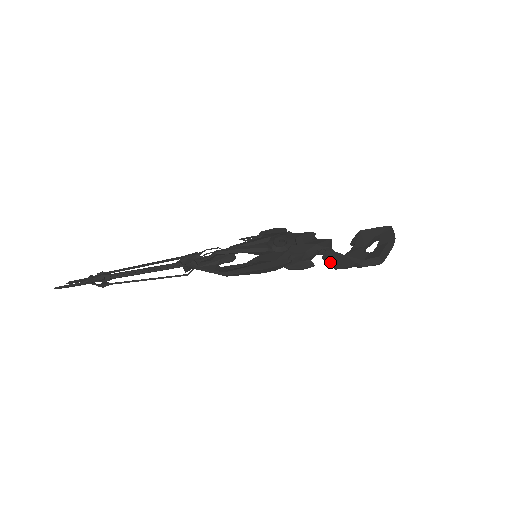
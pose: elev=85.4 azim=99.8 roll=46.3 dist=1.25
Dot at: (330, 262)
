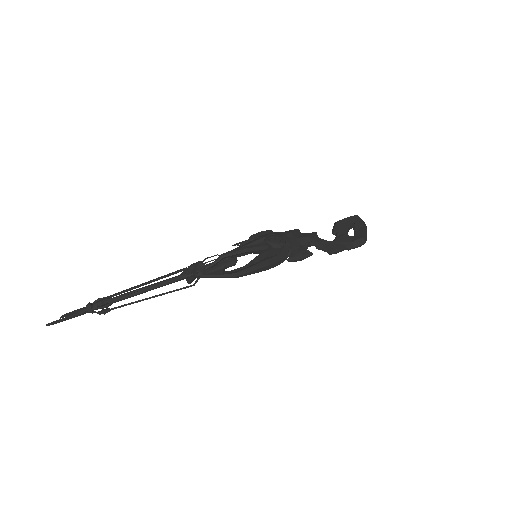
Dot at: (324, 249)
